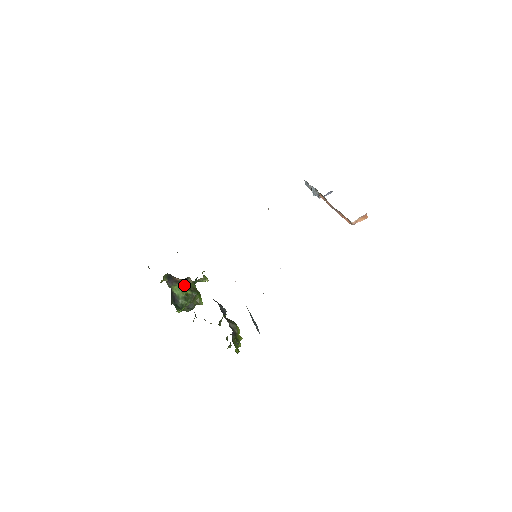
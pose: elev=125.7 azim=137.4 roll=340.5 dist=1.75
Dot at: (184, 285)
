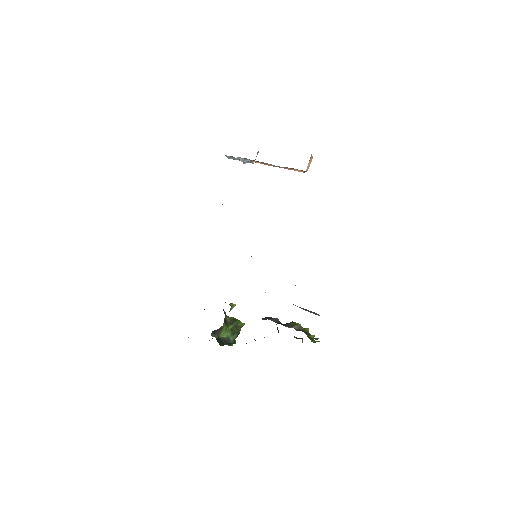
Dot at: (226, 326)
